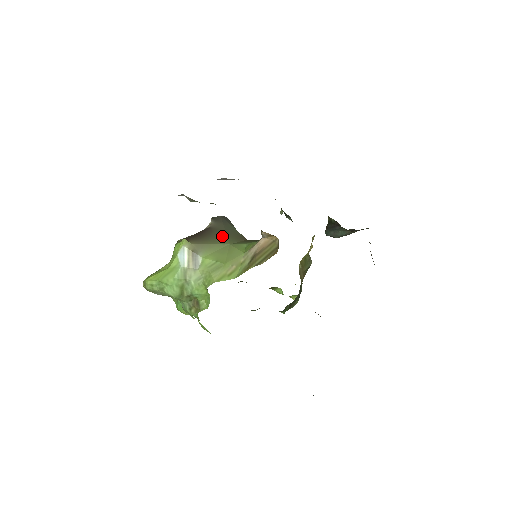
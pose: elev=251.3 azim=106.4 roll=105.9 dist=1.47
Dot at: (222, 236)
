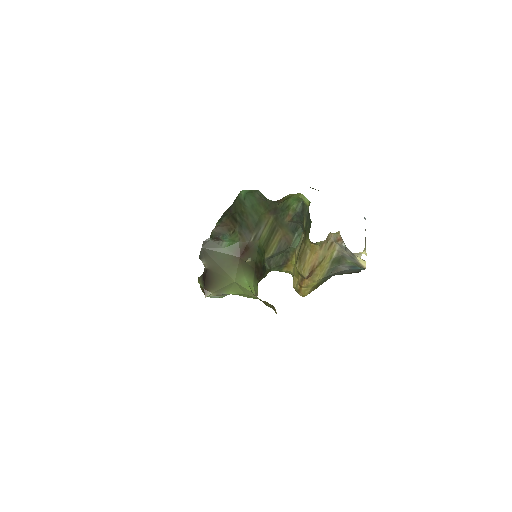
Dot at: (223, 275)
